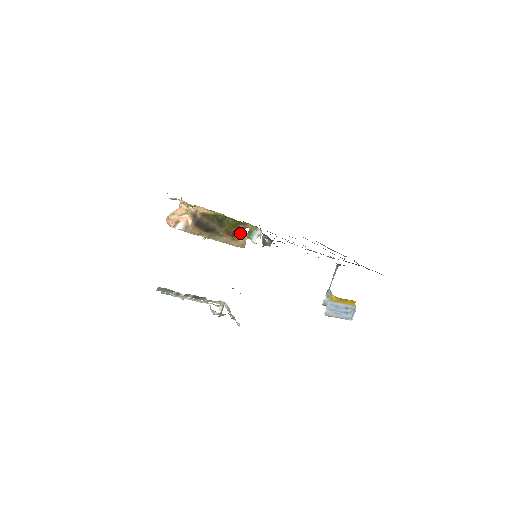
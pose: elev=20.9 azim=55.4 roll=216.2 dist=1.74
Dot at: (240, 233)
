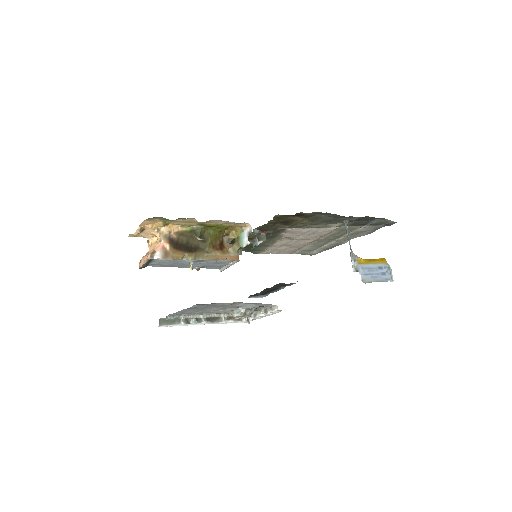
Dot at: (227, 246)
